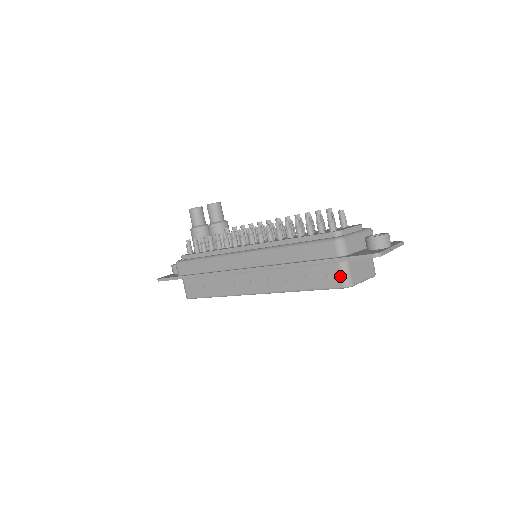
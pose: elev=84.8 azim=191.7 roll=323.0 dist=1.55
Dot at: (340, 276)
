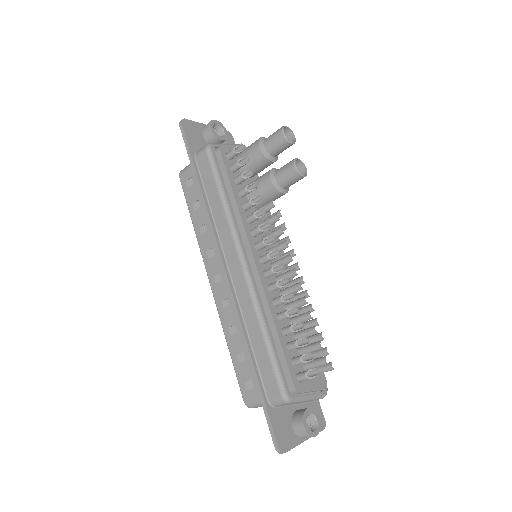
Dot at: (253, 399)
